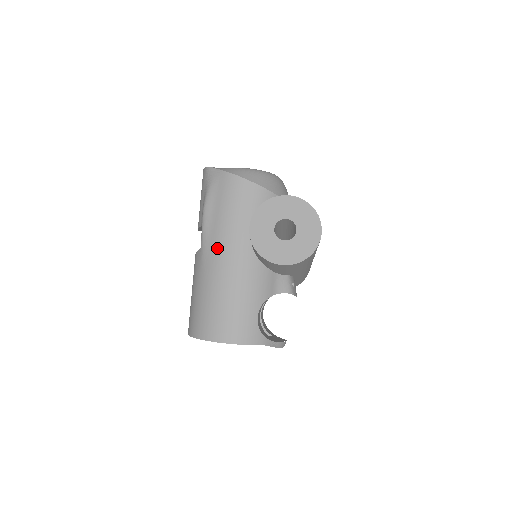
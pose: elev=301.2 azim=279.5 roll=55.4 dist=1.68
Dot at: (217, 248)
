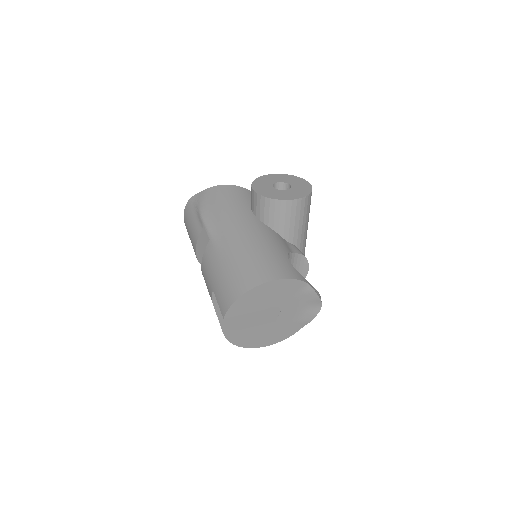
Dot at: (227, 226)
